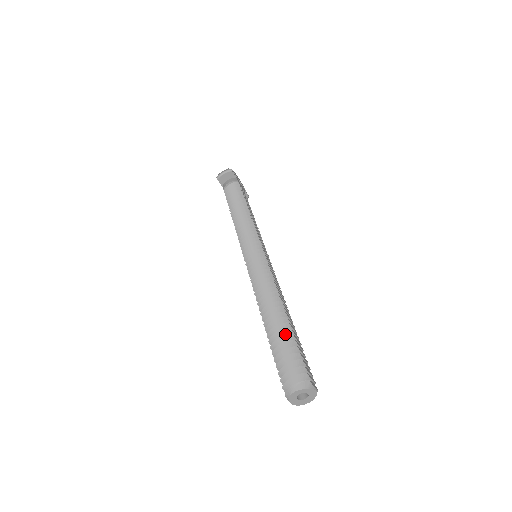
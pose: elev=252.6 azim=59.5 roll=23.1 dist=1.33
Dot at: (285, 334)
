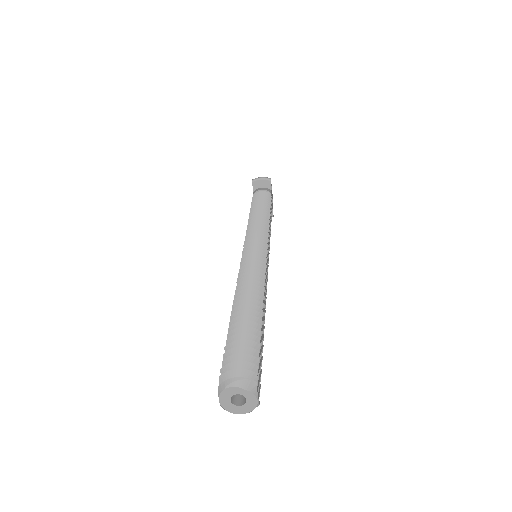
Dot at: (251, 328)
